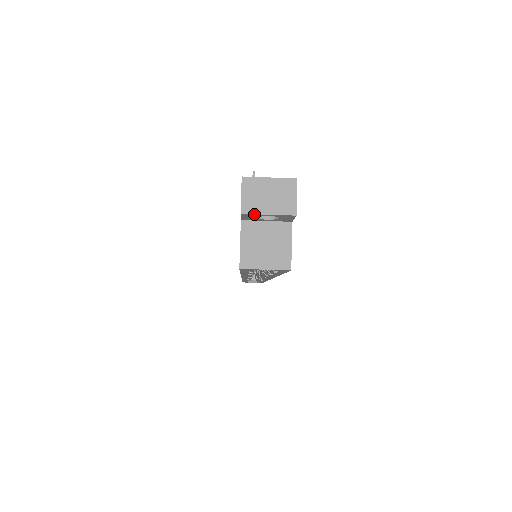
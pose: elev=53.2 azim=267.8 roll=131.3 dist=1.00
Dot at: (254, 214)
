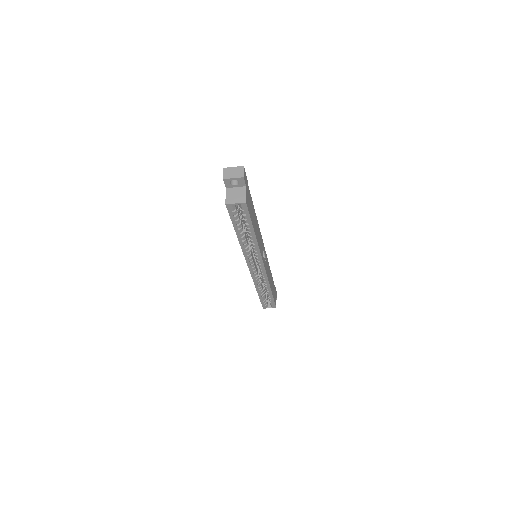
Dot at: (228, 179)
